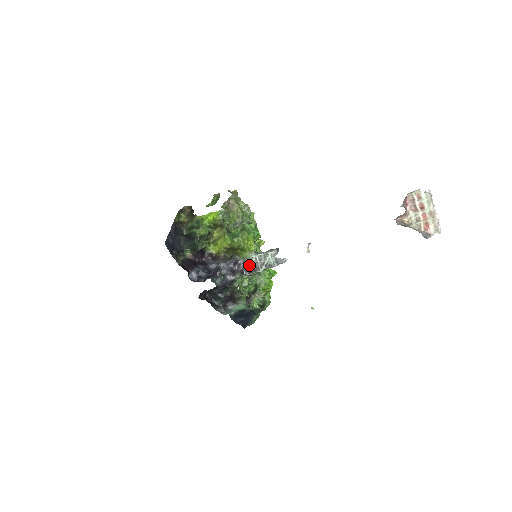
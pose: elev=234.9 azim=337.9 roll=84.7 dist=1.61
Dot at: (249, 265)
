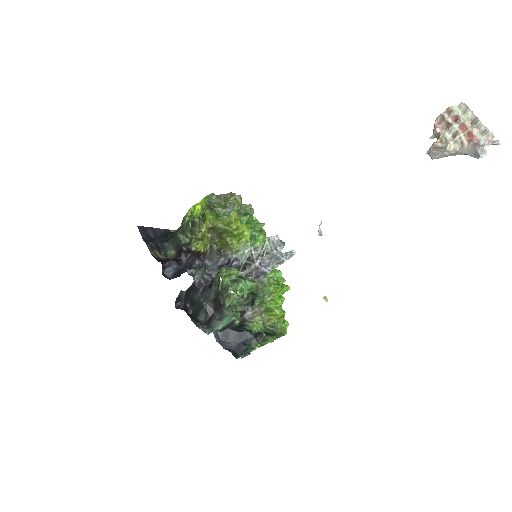
Dot at: (243, 261)
